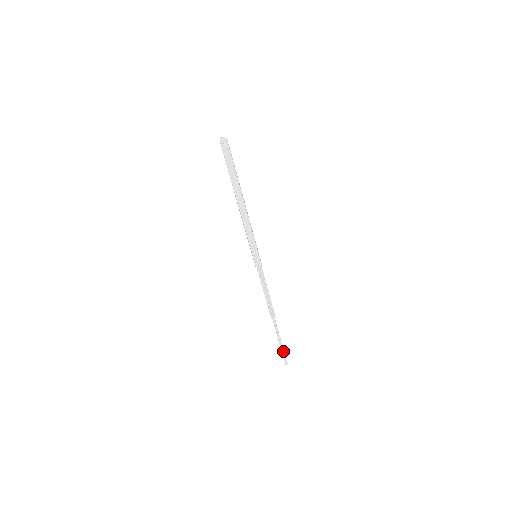
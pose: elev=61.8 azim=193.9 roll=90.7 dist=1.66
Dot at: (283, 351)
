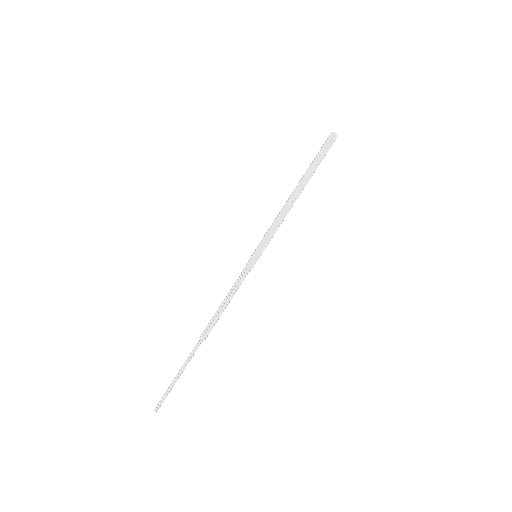
Dot at: (169, 390)
